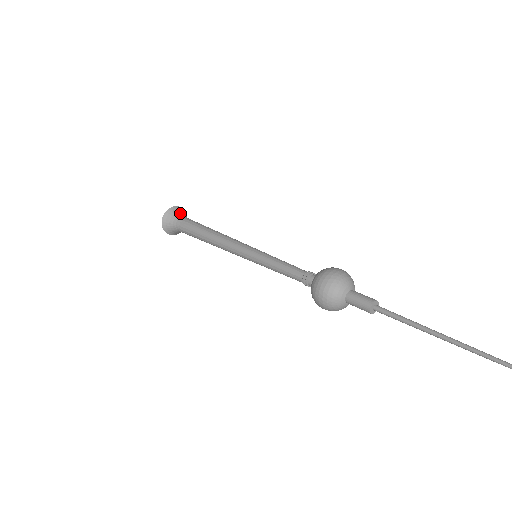
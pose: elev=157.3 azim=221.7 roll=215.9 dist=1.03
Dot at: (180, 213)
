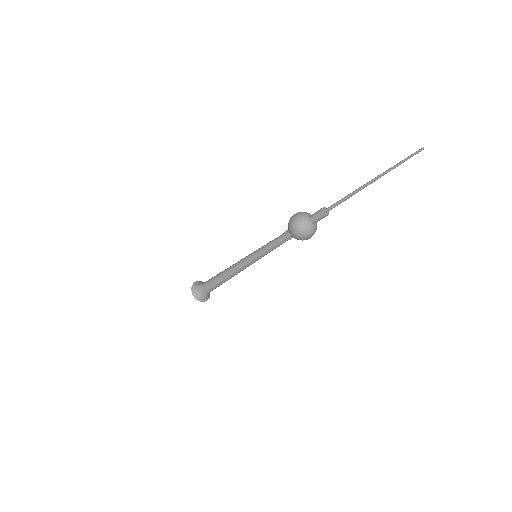
Dot at: occluded
